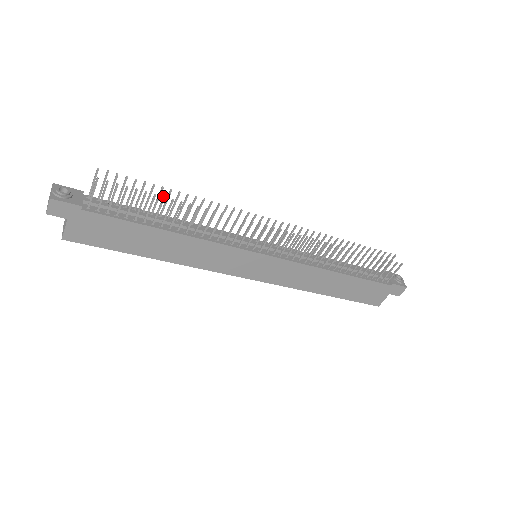
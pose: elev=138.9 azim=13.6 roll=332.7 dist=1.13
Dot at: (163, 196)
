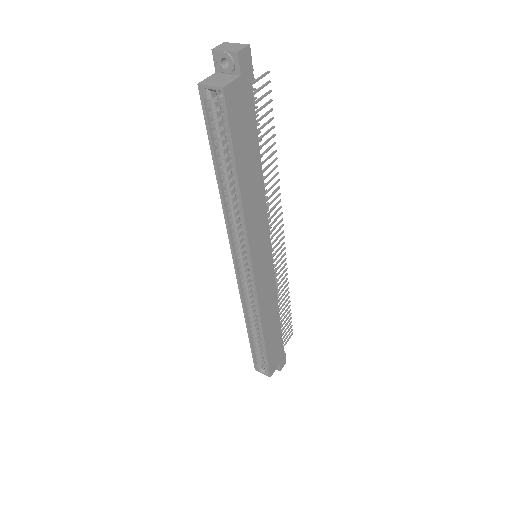
Dot at: occluded
